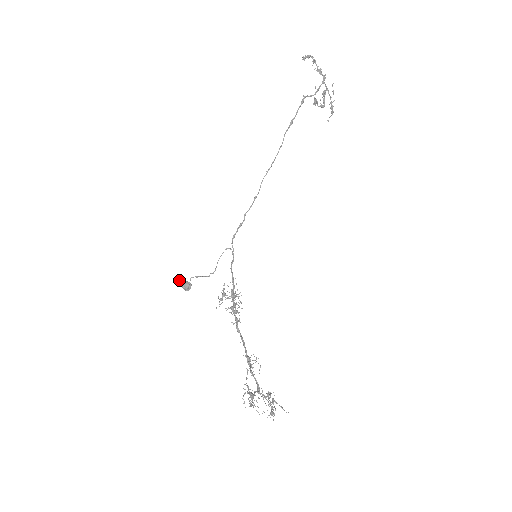
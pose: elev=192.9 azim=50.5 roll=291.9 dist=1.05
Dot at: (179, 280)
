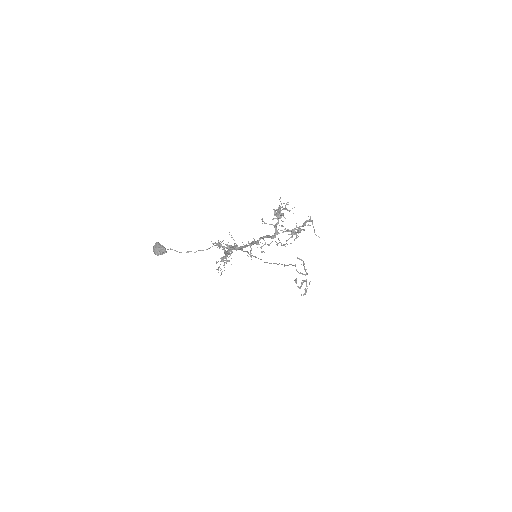
Dot at: (157, 242)
